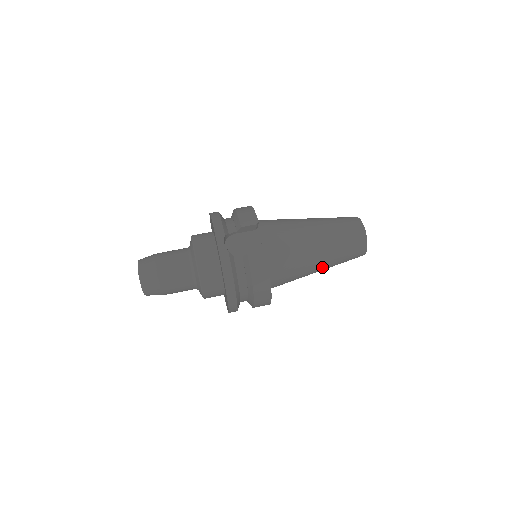
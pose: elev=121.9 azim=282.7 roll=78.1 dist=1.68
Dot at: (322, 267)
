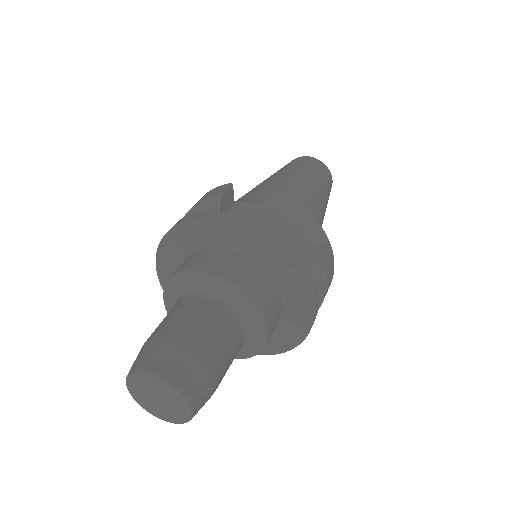
Dot at: (323, 209)
